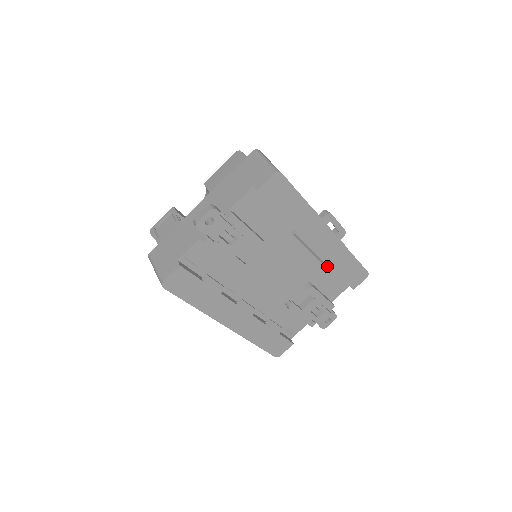
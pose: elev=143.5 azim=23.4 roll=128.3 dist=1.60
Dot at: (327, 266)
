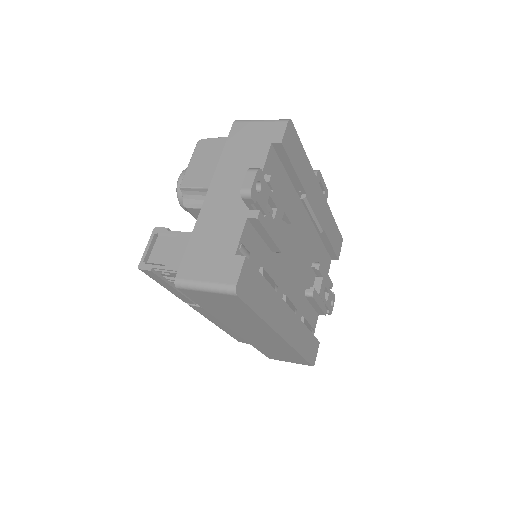
Dot at: (319, 239)
